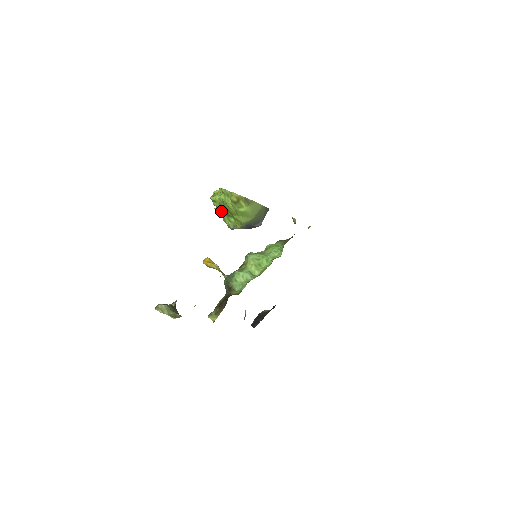
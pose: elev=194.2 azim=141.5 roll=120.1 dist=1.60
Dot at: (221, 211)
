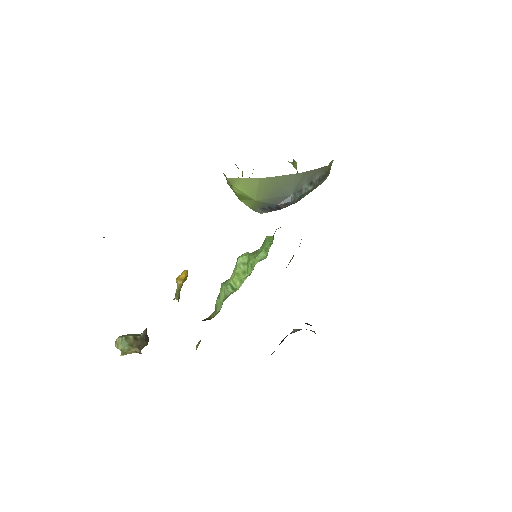
Dot at: occluded
